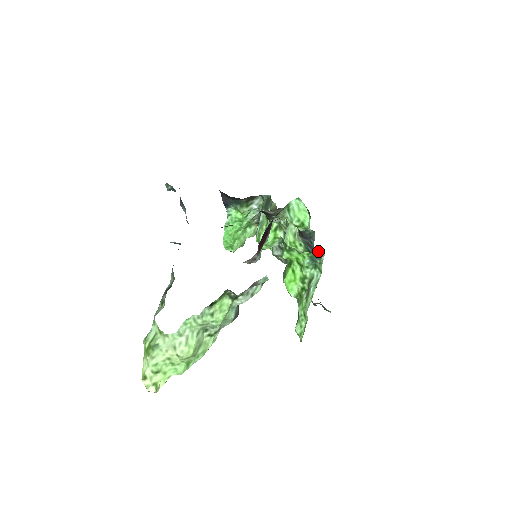
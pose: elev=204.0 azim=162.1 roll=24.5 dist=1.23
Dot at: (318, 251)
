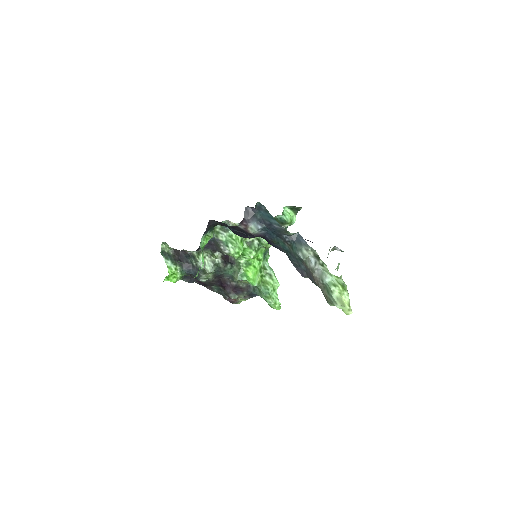
Dot at: occluded
